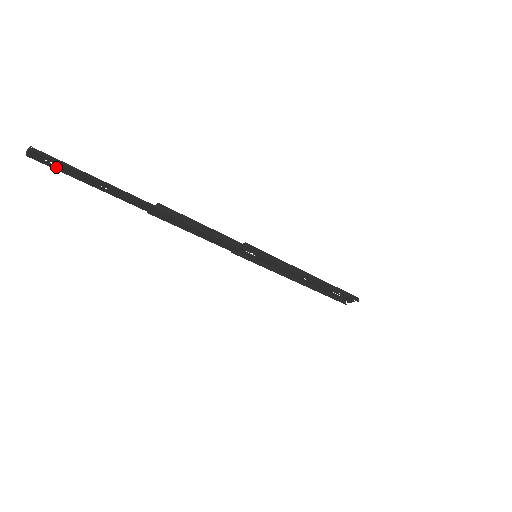
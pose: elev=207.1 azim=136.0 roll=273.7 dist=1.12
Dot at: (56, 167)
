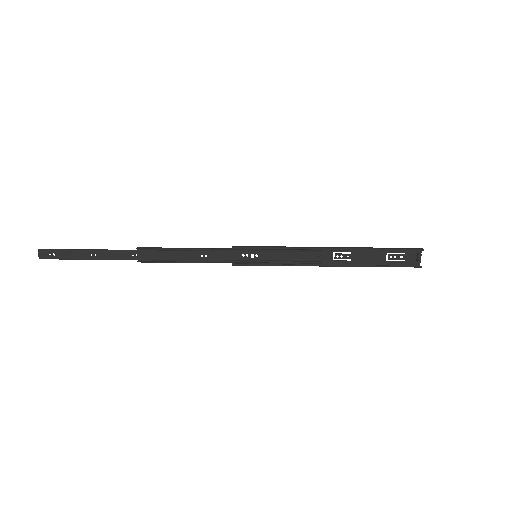
Dot at: (59, 256)
